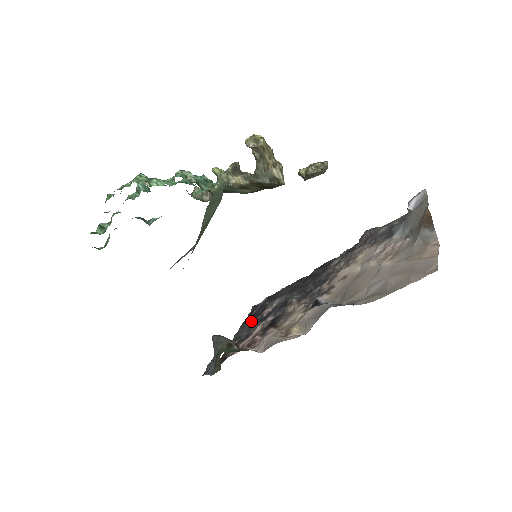
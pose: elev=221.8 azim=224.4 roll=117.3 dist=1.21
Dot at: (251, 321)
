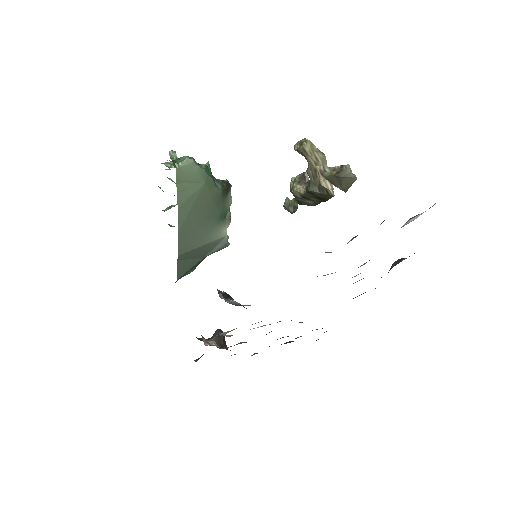
Dot at: occluded
